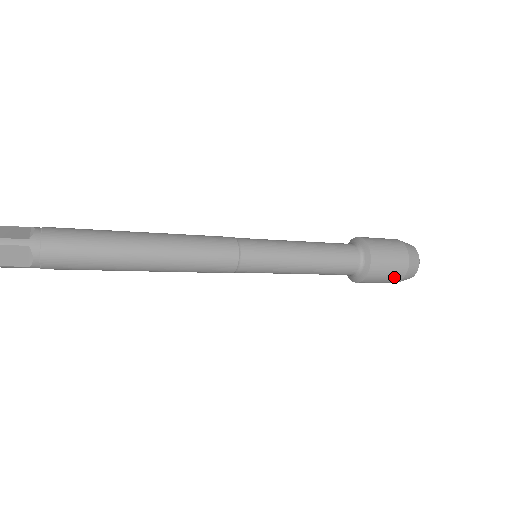
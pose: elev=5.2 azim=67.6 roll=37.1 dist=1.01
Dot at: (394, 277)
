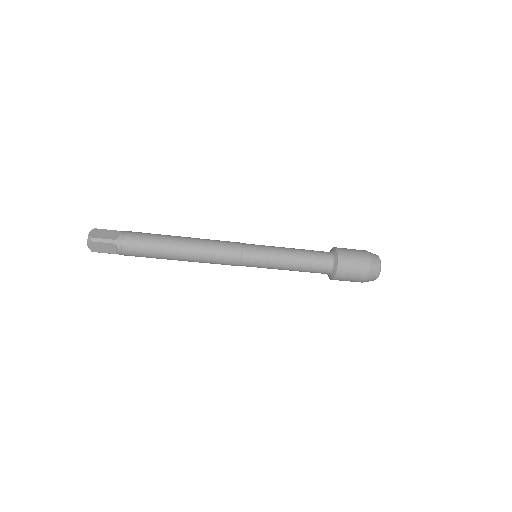
Dot at: (357, 279)
